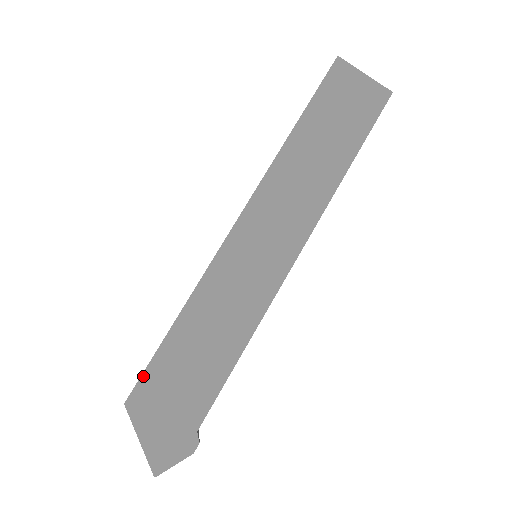
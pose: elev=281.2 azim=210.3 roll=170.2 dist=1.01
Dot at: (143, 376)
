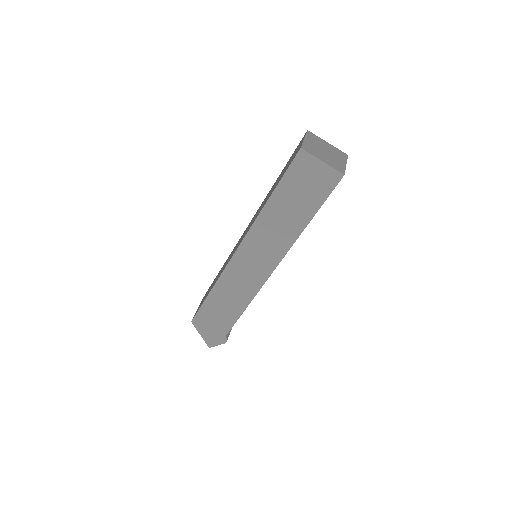
Dot at: (197, 313)
